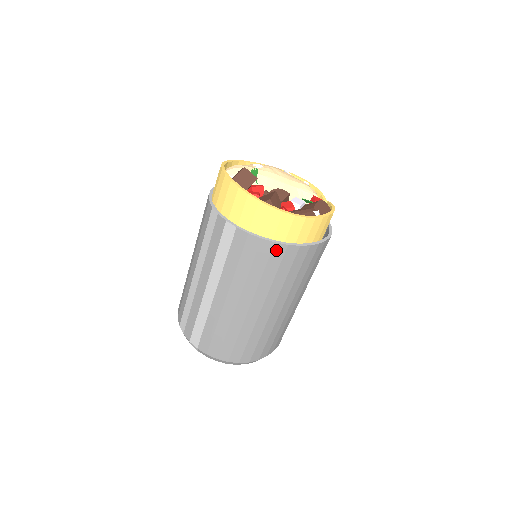
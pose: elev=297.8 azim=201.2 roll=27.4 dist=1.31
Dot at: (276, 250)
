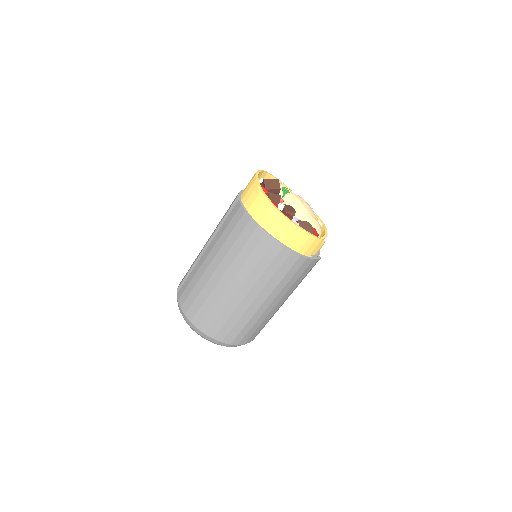
Dot at: (250, 226)
